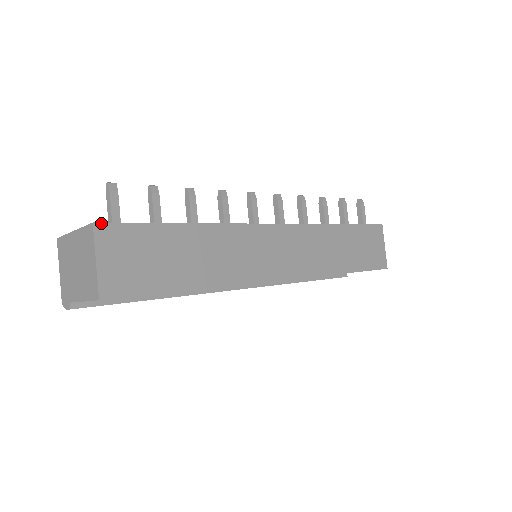
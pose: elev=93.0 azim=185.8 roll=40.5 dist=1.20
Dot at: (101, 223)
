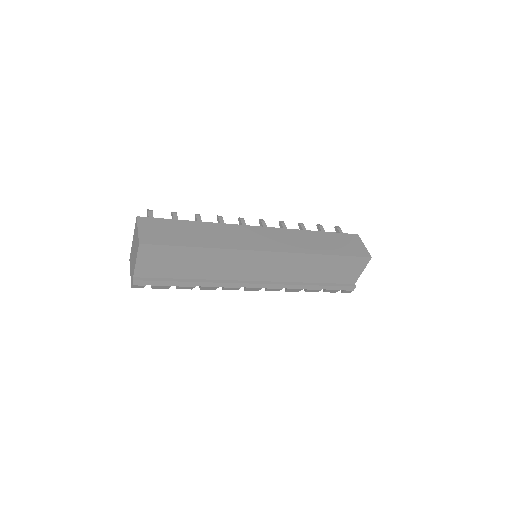
Dot at: (141, 217)
